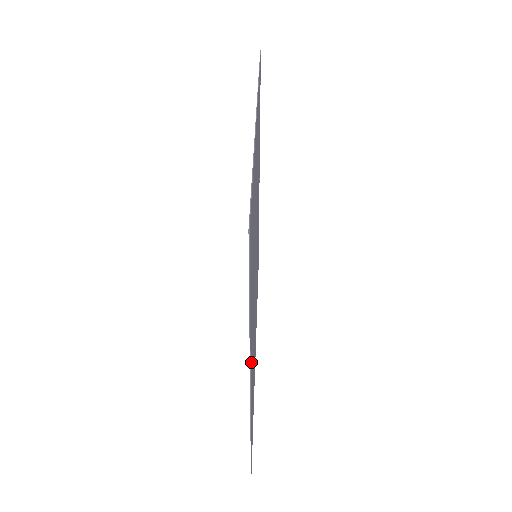
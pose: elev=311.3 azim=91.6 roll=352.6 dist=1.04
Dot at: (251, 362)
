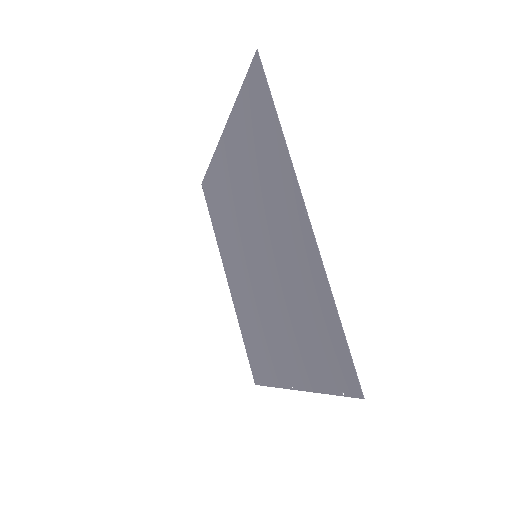
Dot at: (293, 375)
